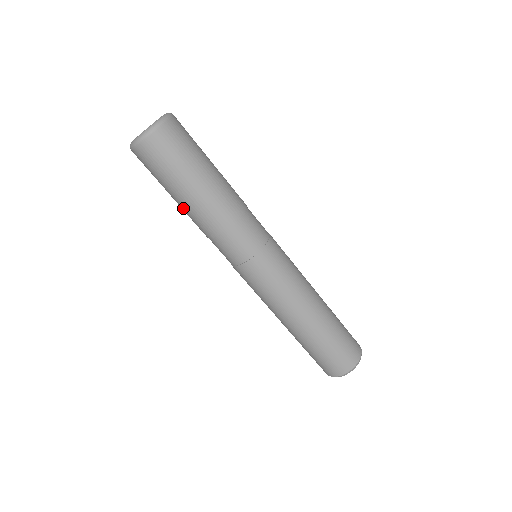
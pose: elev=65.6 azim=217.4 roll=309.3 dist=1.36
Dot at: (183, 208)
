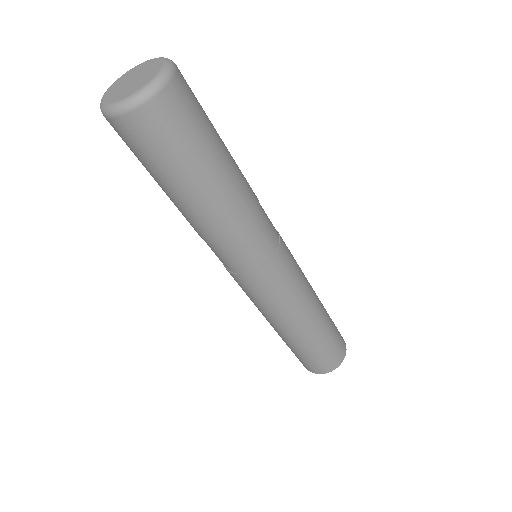
Dot at: (192, 203)
